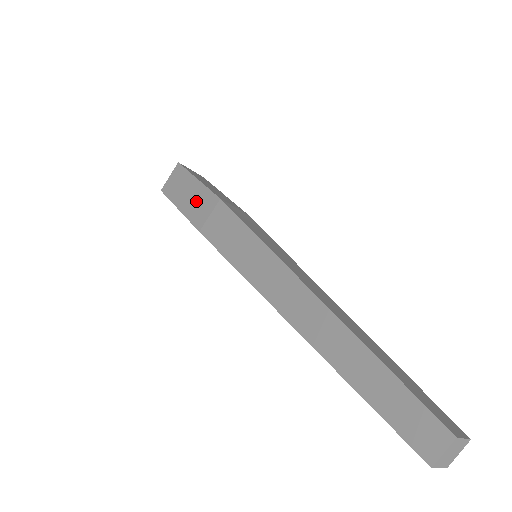
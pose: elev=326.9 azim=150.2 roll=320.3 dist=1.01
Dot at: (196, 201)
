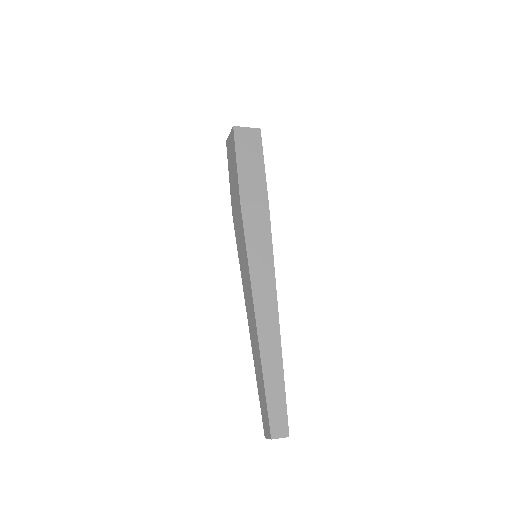
Dot at: (234, 184)
